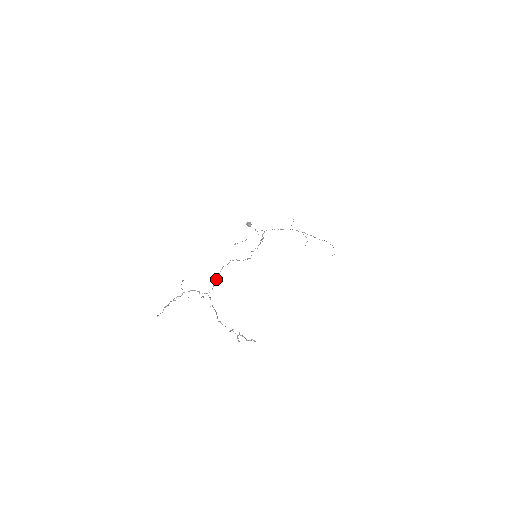
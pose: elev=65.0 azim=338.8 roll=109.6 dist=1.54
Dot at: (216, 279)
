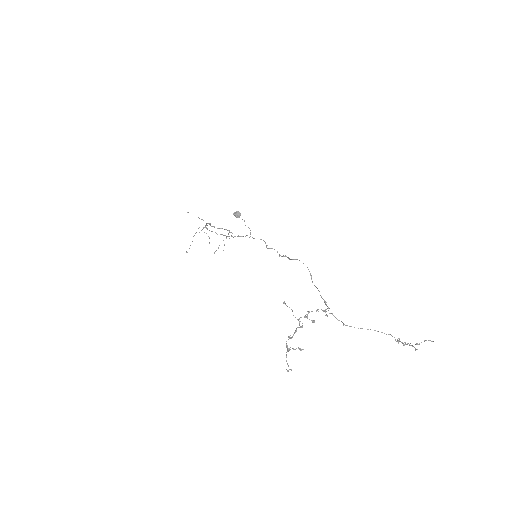
Dot at: (316, 287)
